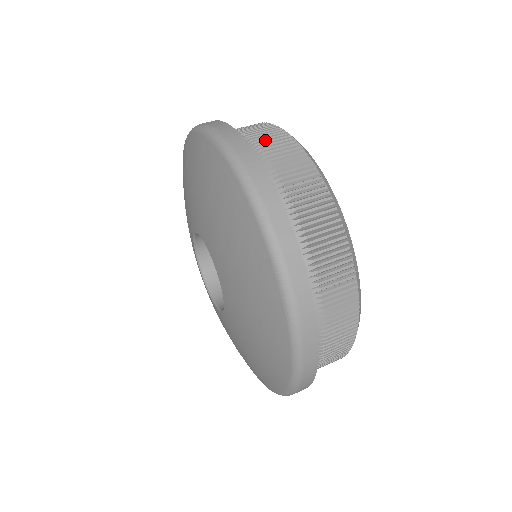
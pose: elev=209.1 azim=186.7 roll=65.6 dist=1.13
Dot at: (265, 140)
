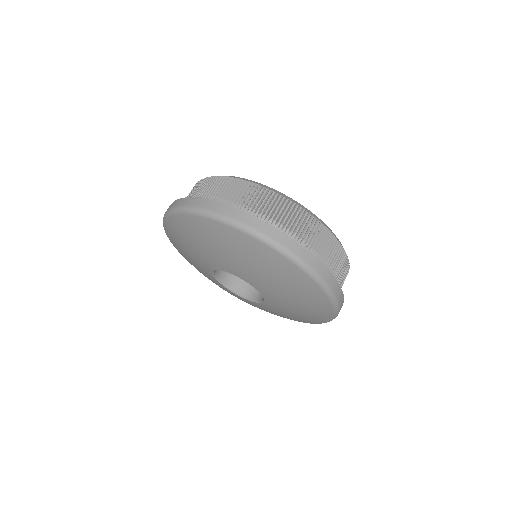
Dot at: (189, 194)
